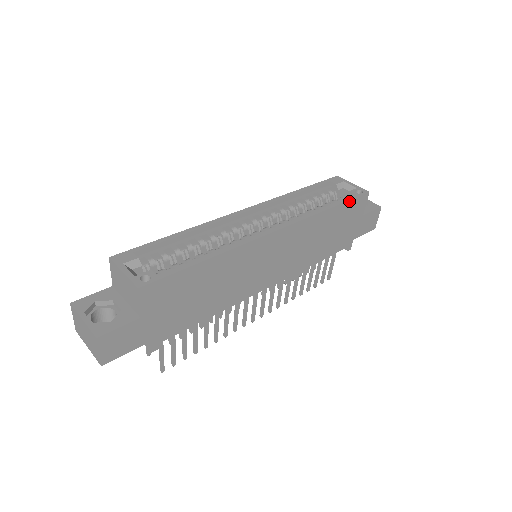
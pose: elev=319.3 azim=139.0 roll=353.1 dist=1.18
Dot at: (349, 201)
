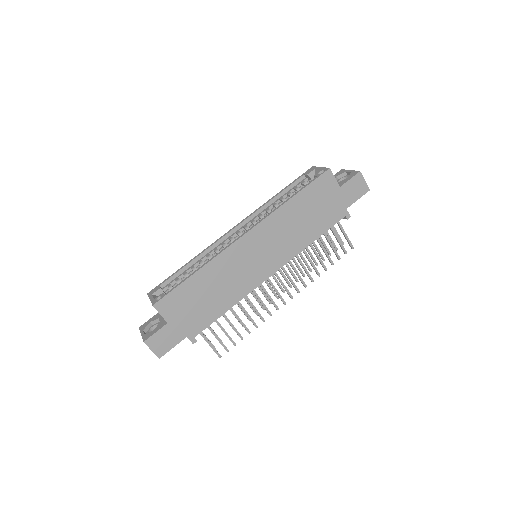
Dot at: (310, 184)
